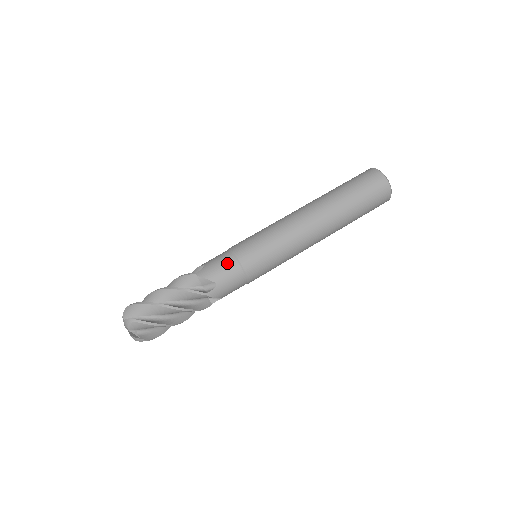
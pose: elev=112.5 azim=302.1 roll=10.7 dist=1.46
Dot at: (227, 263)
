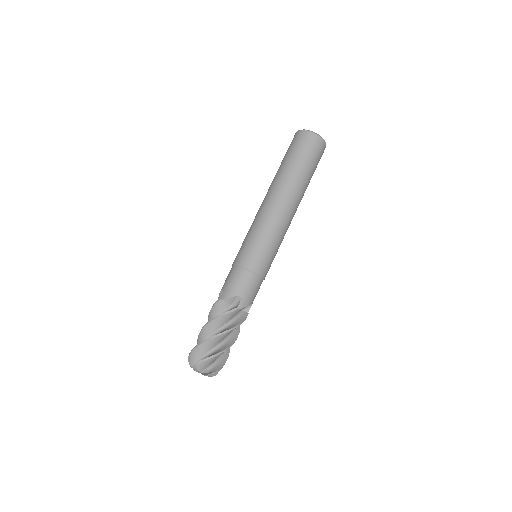
Dot at: (256, 285)
